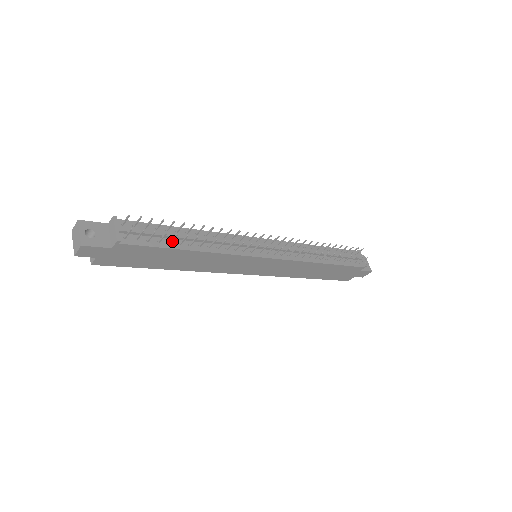
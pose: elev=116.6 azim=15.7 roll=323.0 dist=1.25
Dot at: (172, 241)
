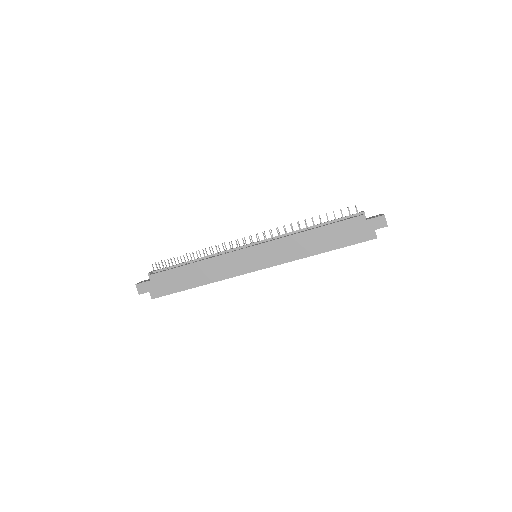
Dot at: (182, 265)
